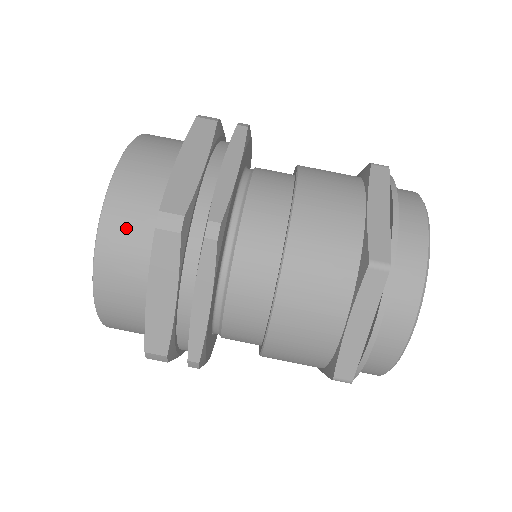
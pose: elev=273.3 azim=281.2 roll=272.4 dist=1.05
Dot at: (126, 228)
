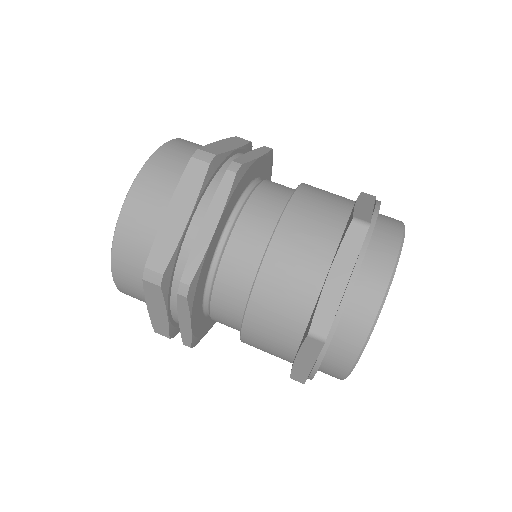
Dot at: (130, 259)
